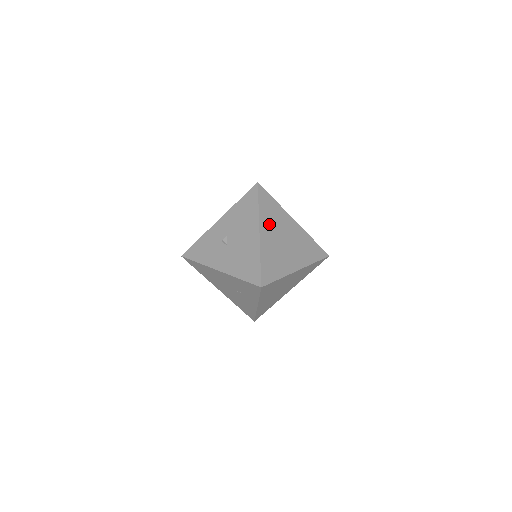
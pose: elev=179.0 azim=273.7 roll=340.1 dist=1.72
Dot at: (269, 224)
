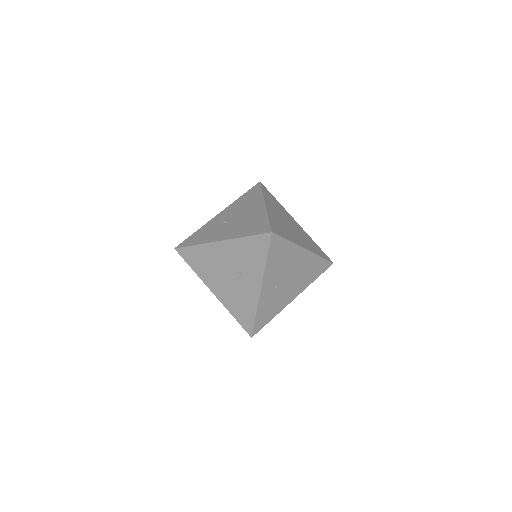
Dot at: (273, 207)
